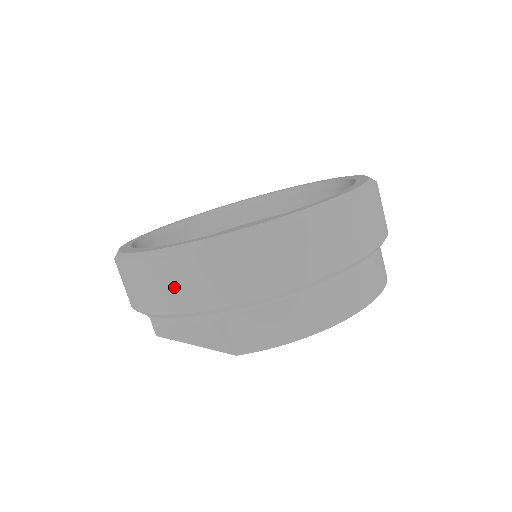
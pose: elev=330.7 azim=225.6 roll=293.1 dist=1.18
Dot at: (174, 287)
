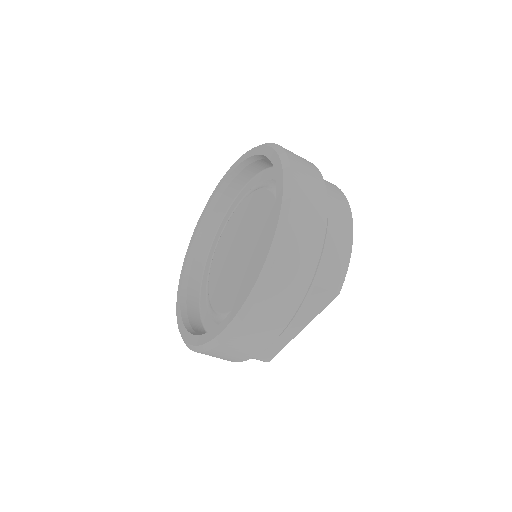
Dot at: (279, 303)
